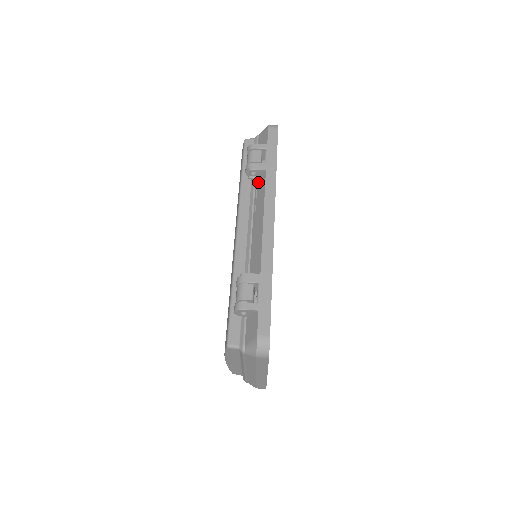
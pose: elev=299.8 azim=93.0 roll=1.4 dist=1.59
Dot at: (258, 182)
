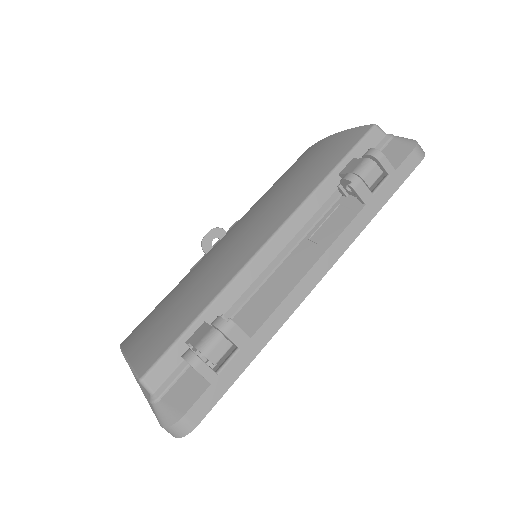
Dot at: (343, 204)
